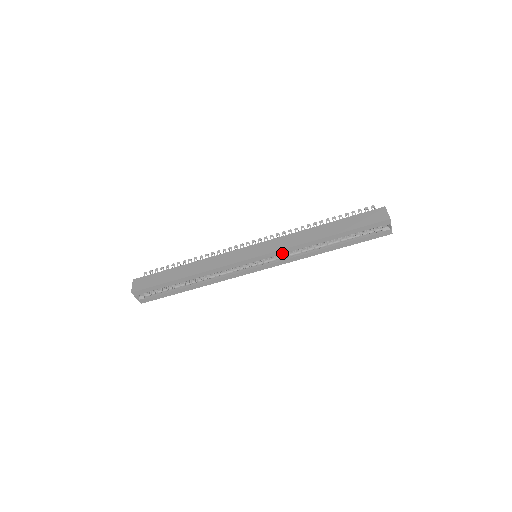
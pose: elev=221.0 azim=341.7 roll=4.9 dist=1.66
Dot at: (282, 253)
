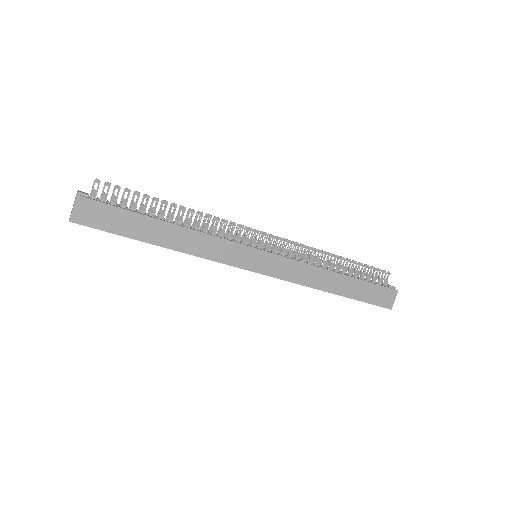
Dot at: (285, 280)
